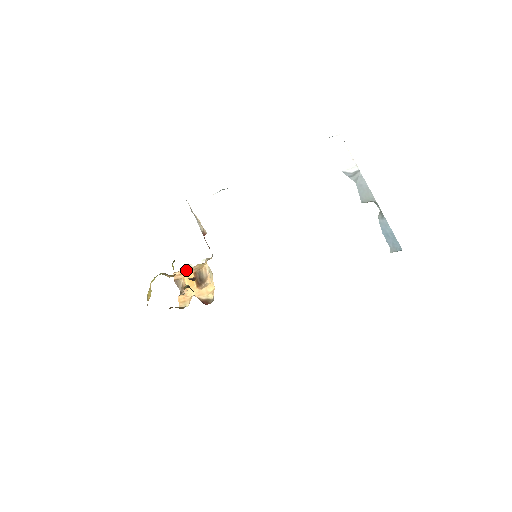
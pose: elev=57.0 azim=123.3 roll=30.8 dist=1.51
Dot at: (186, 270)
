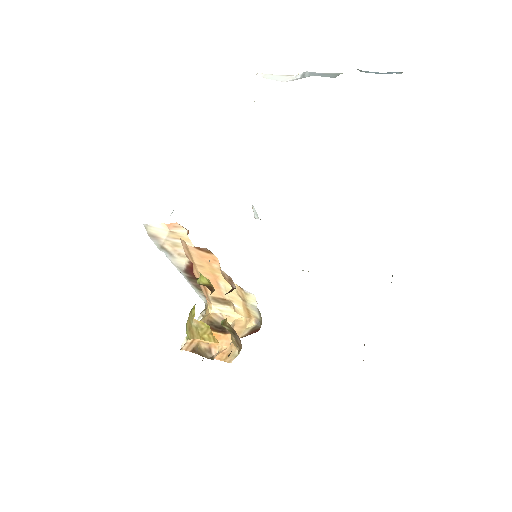
Dot at: occluded
